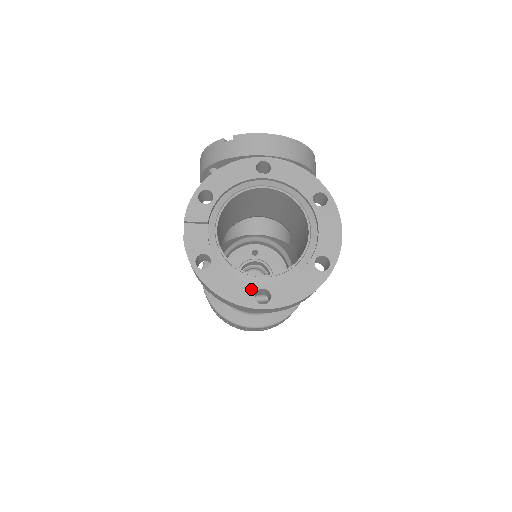
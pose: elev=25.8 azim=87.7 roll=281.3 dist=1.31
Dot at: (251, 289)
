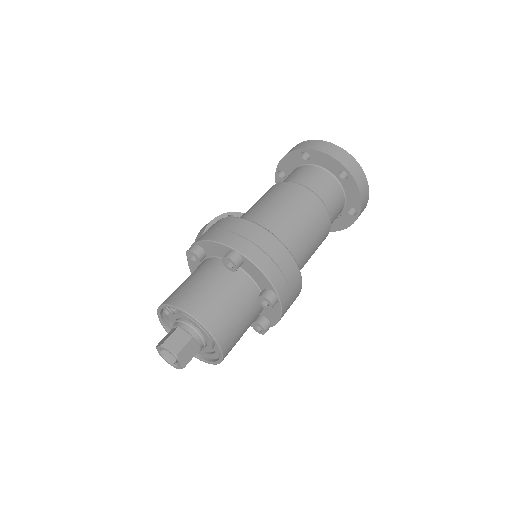
Dot at: occluded
